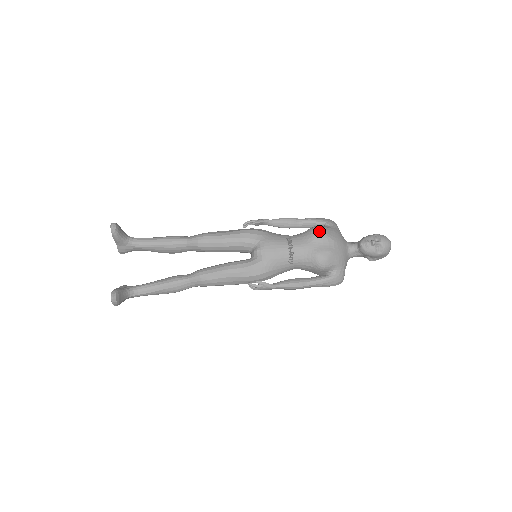
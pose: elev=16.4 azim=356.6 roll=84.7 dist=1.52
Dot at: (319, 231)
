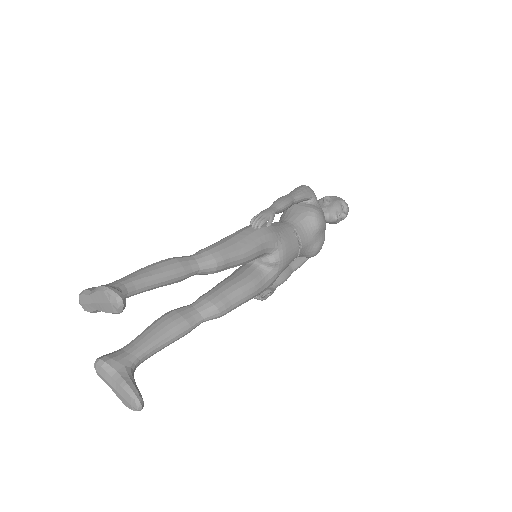
Dot at: (321, 220)
